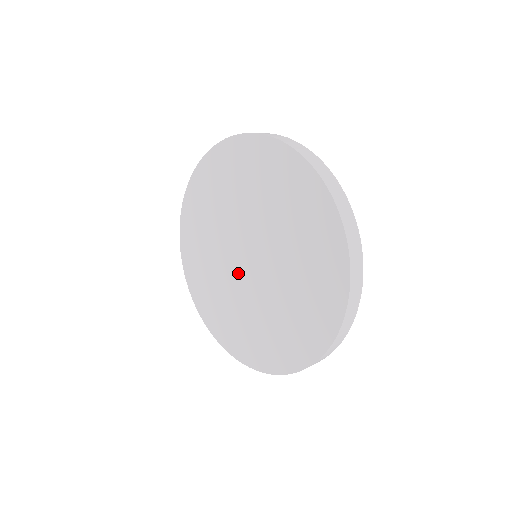
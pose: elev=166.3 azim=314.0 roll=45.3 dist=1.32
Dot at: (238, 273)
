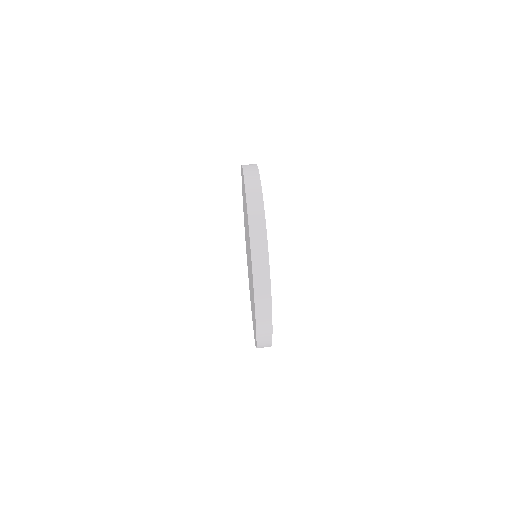
Dot at: occluded
